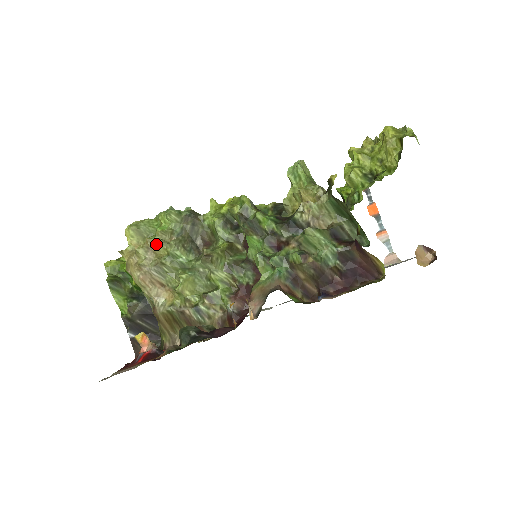
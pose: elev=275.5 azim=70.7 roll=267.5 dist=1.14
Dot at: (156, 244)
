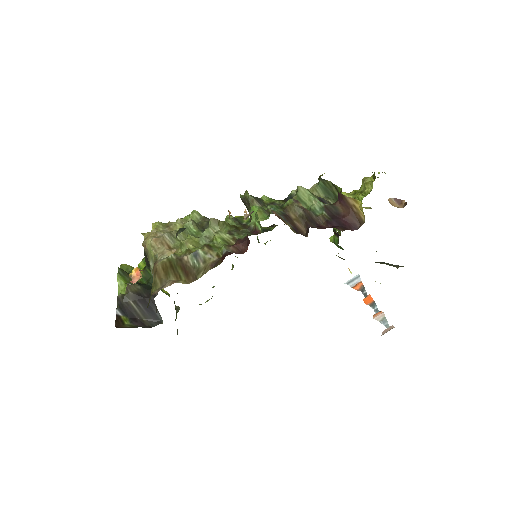
Dot at: (175, 223)
